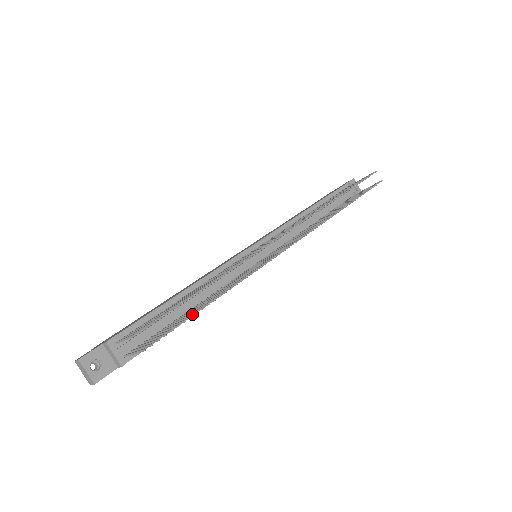
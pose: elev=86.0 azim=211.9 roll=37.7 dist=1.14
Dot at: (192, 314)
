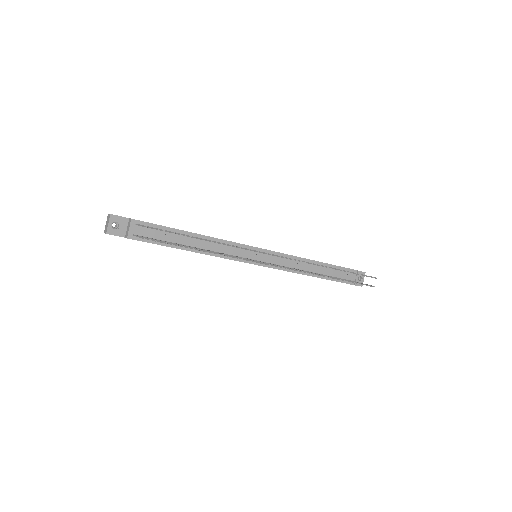
Dot at: (186, 246)
